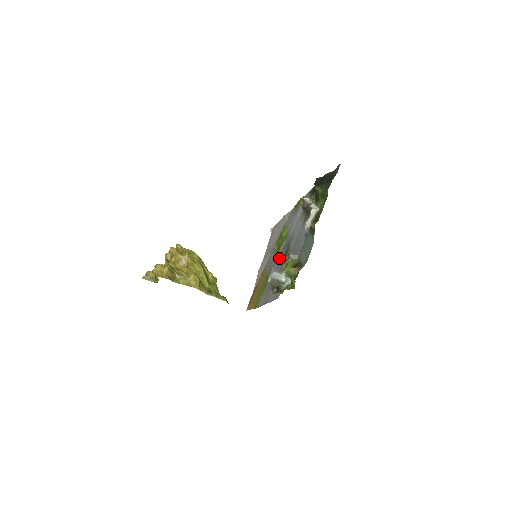
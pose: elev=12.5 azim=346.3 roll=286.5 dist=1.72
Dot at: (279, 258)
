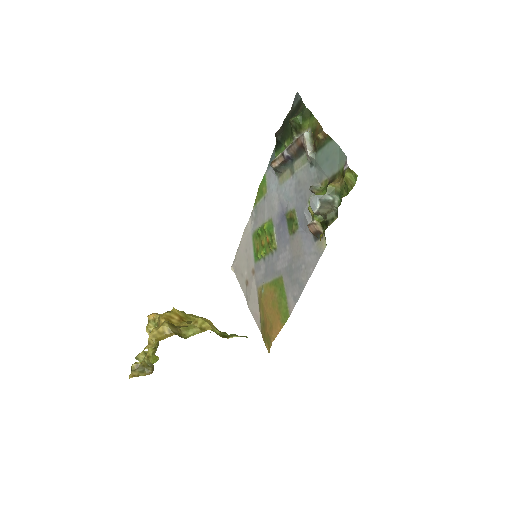
Dot at: (280, 244)
